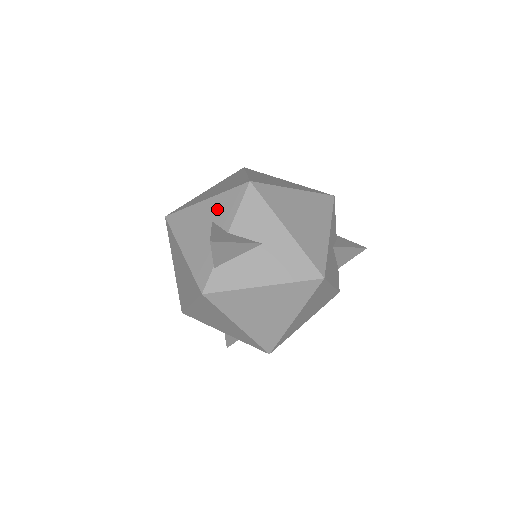
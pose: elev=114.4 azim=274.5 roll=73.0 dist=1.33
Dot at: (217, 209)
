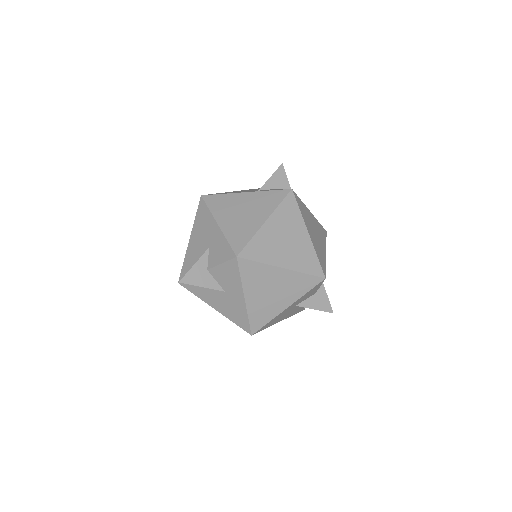
Dot at: (216, 244)
